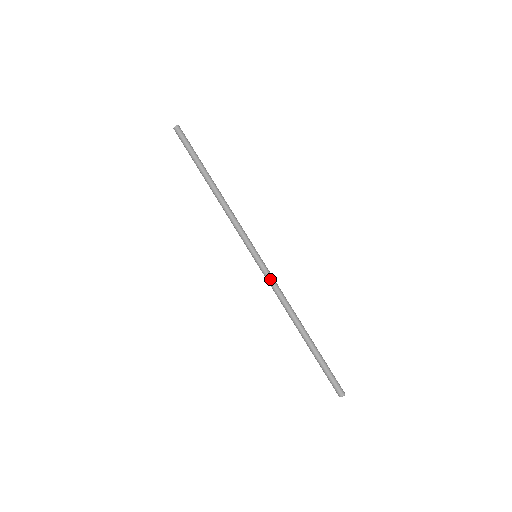
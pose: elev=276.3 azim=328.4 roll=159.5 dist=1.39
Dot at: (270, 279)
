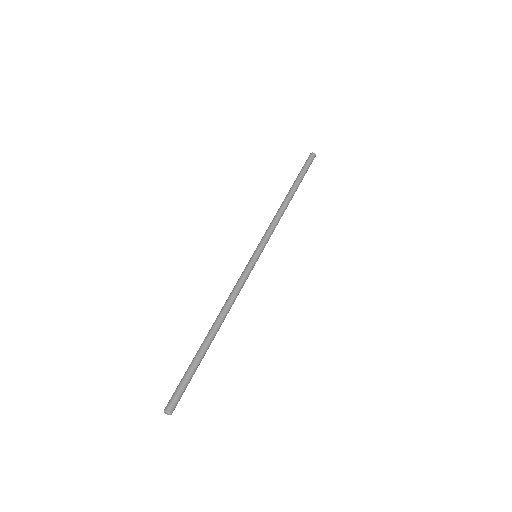
Dot at: (245, 277)
